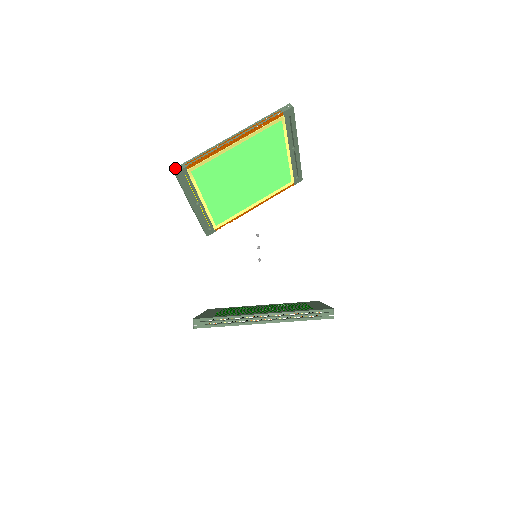
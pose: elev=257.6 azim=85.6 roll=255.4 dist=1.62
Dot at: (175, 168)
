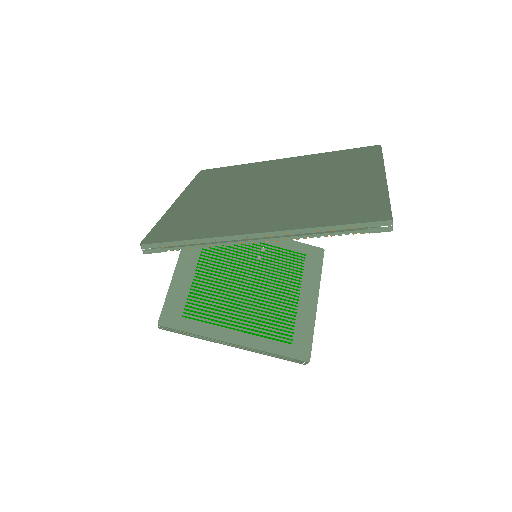
Dot at: (144, 245)
